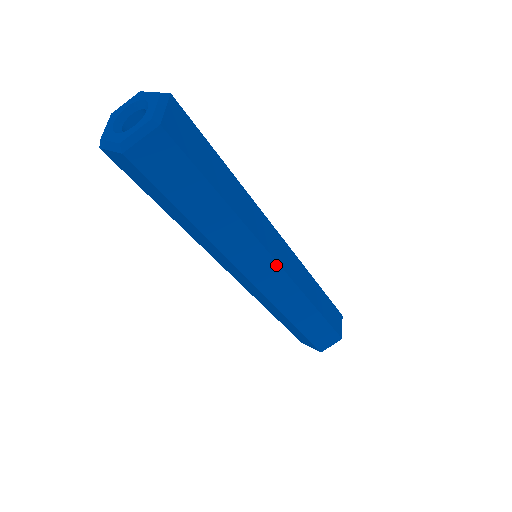
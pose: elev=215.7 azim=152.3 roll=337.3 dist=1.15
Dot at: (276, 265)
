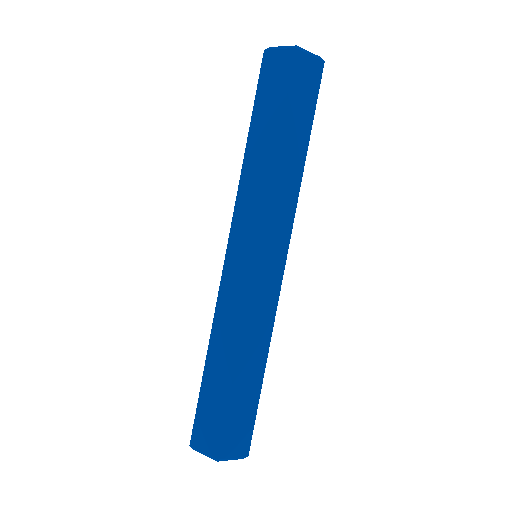
Dot at: (254, 254)
